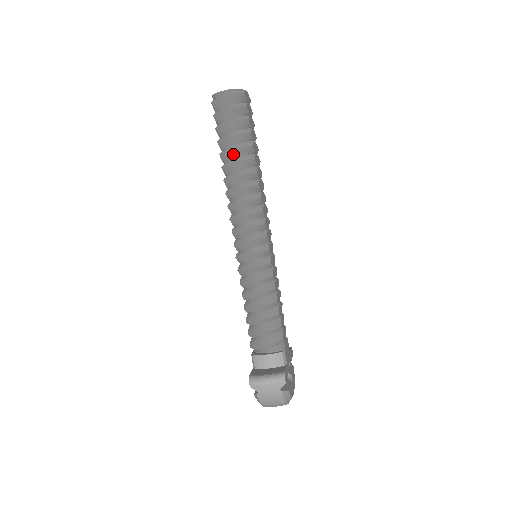
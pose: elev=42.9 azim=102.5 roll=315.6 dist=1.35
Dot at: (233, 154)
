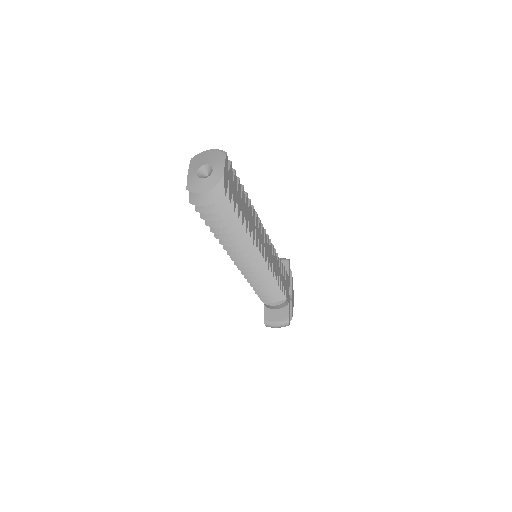
Dot at: (224, 231)
